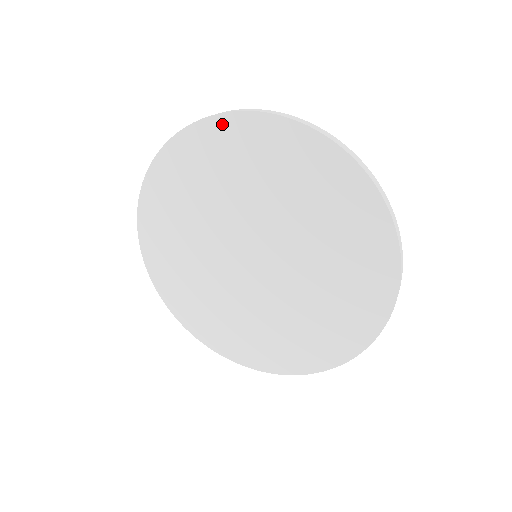
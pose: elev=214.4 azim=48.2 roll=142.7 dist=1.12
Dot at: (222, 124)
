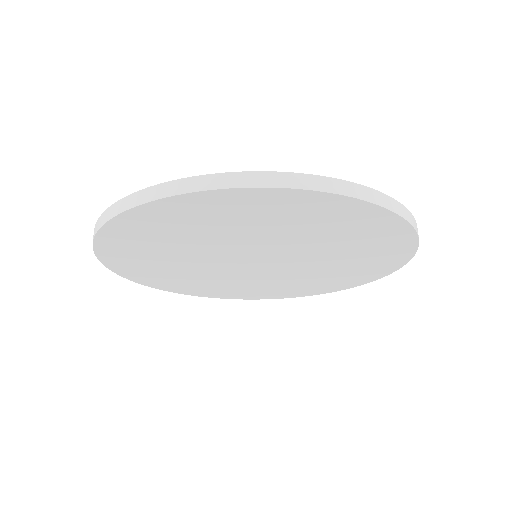
Dot at: (353, 206)
